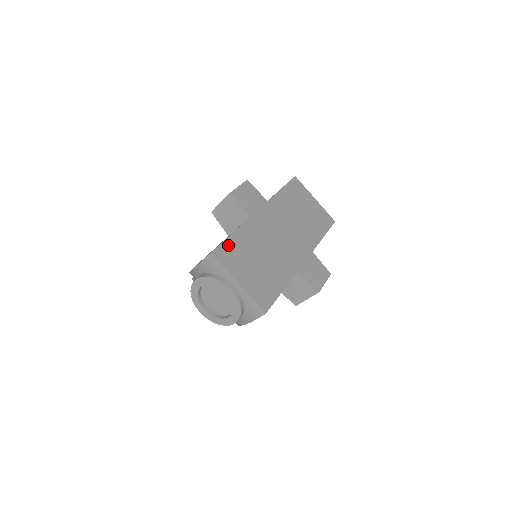
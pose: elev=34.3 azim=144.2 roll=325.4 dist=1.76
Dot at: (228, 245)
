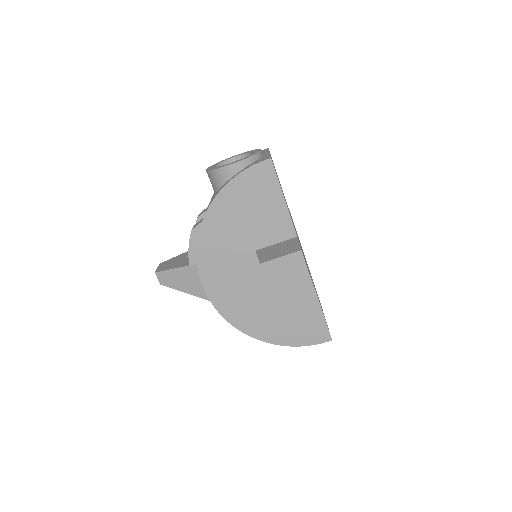
Dot at: occluded
